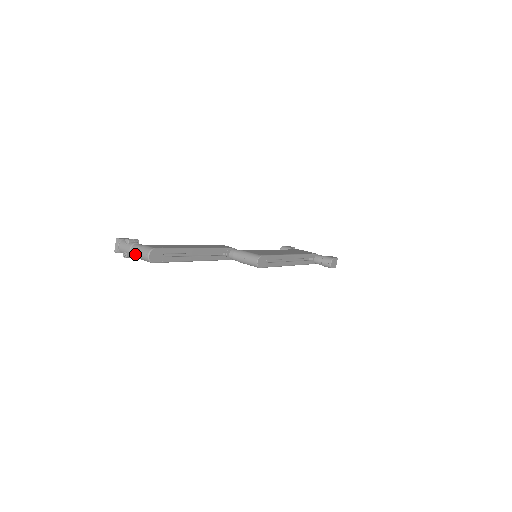
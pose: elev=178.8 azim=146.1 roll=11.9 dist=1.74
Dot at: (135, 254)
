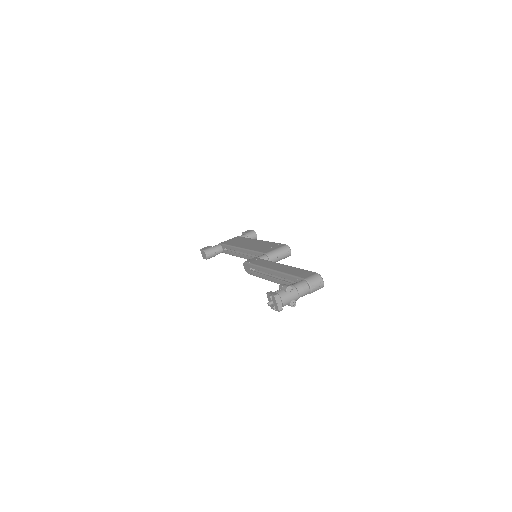
Dot at: (305, 293)
